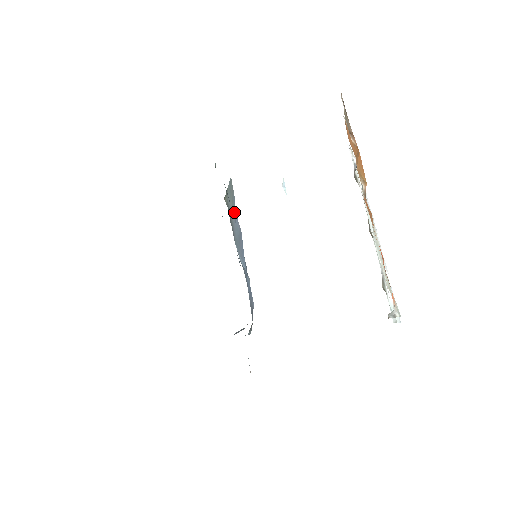
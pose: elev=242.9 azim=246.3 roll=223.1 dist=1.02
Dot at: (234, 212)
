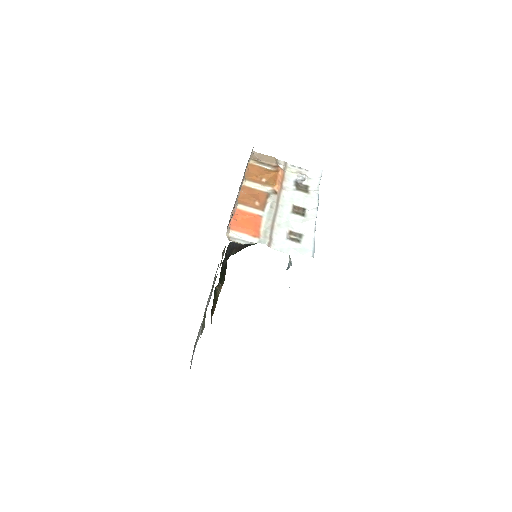
Dot at: occluded
